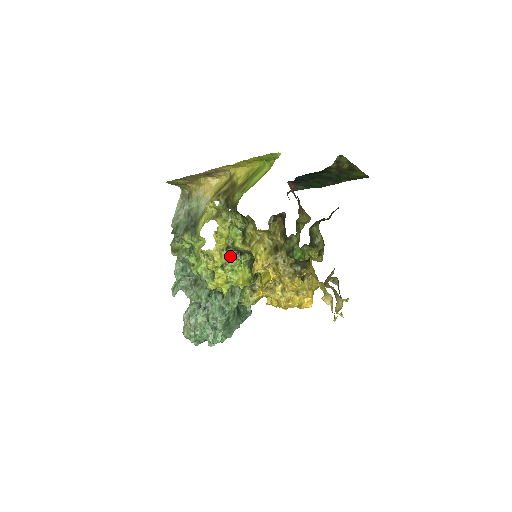
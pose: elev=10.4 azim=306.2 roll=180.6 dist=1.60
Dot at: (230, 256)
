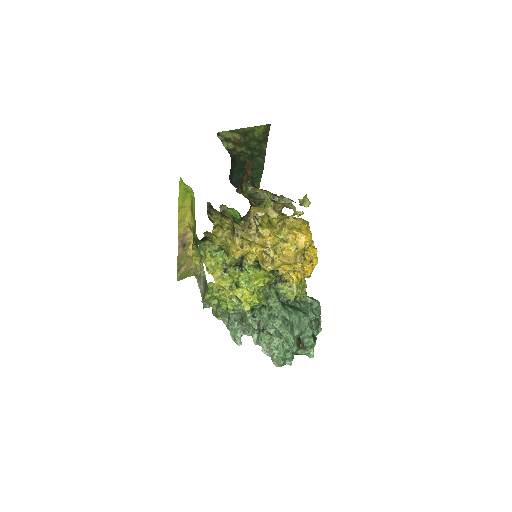
Dot at: (236, 275)
